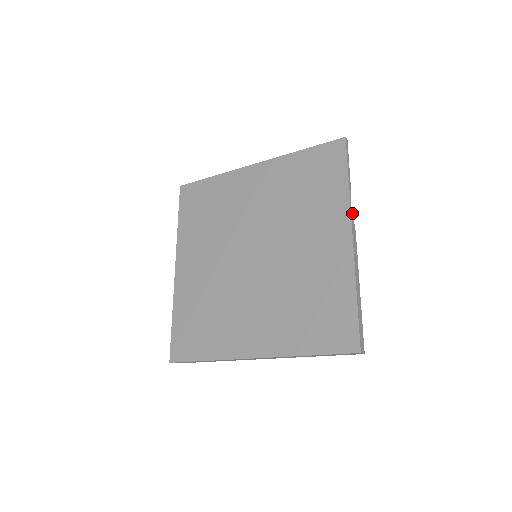
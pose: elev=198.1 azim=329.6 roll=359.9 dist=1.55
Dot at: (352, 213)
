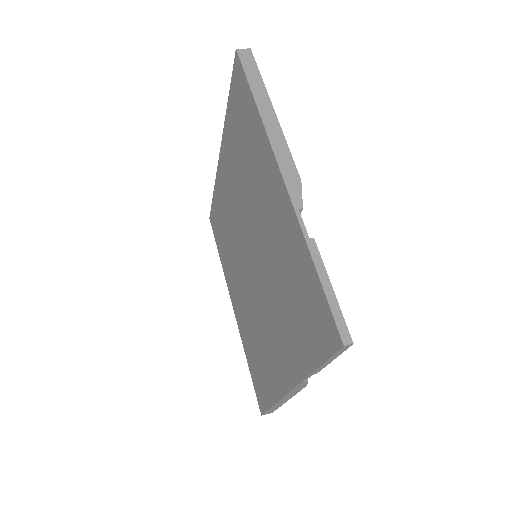
Dot at: (305, 381)
